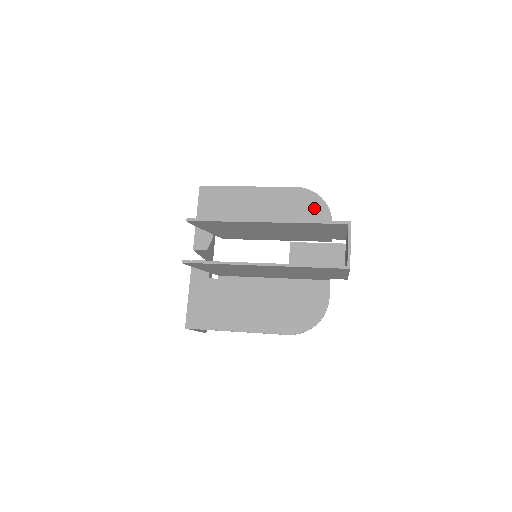
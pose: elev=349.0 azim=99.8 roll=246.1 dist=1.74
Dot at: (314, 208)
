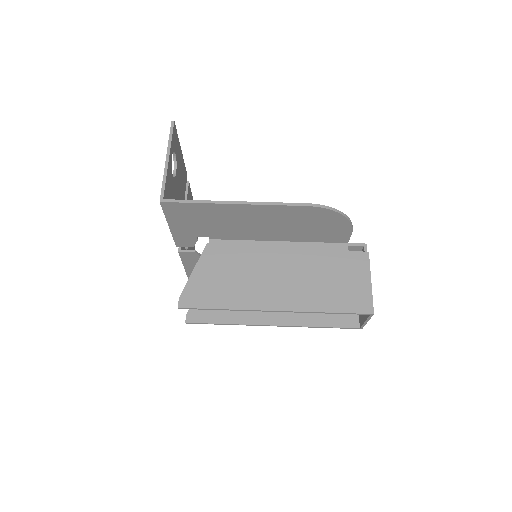
Dot at: (331, 223)
